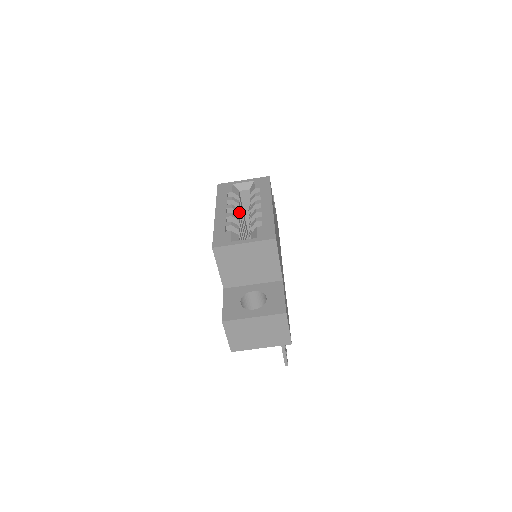
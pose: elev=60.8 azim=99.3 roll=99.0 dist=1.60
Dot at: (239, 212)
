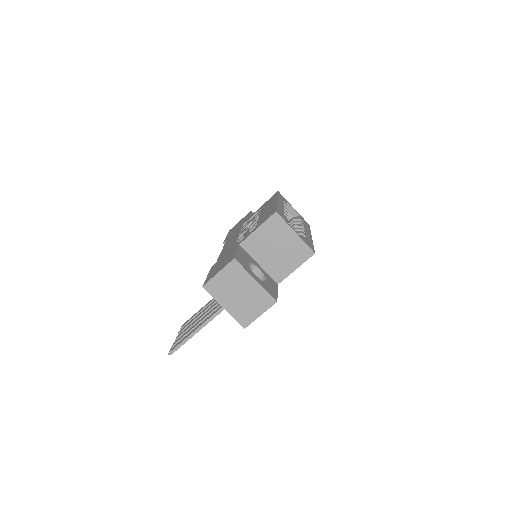
Dot at: occluded
